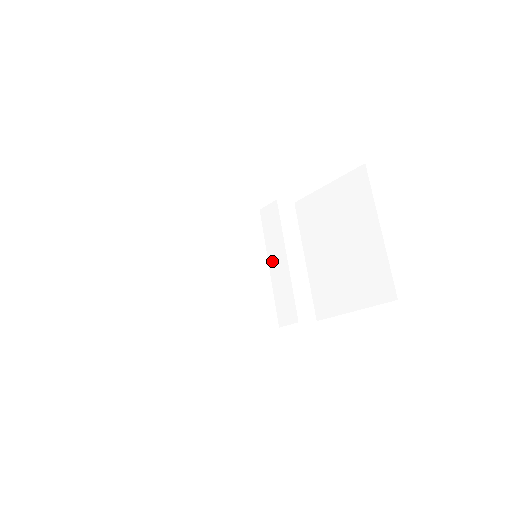
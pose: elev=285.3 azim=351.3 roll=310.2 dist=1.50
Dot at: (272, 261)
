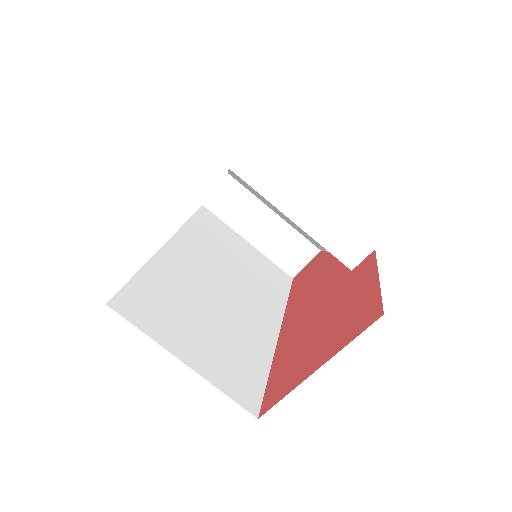
Dot at: occluded
